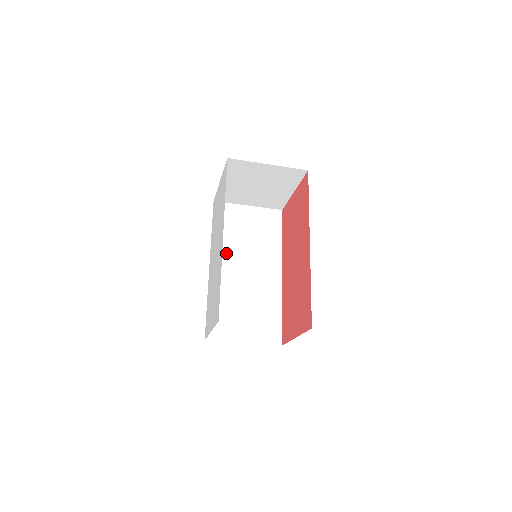
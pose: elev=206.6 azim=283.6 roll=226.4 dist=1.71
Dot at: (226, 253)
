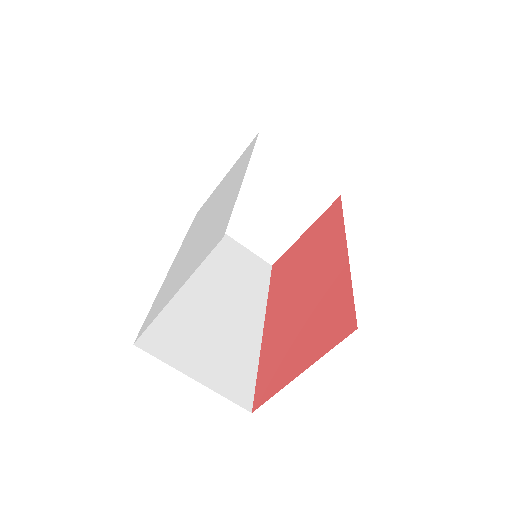
Dot at: occluded
